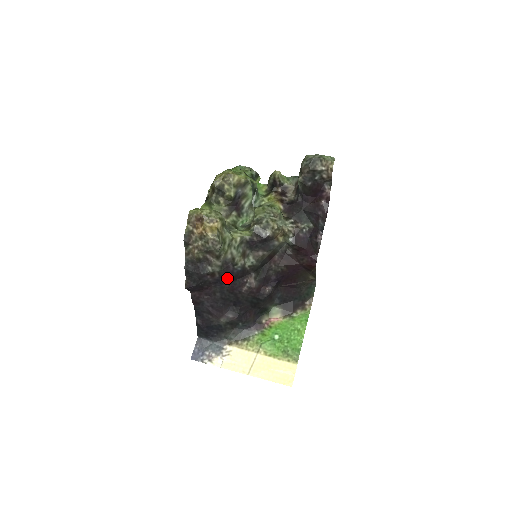
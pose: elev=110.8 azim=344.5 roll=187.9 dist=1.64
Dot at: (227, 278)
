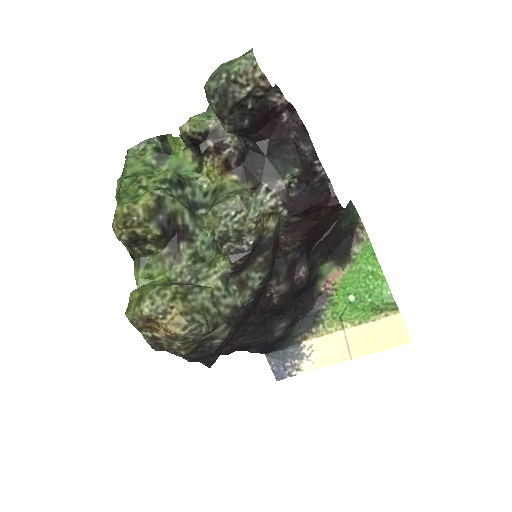
Dot at: (246, 317)
